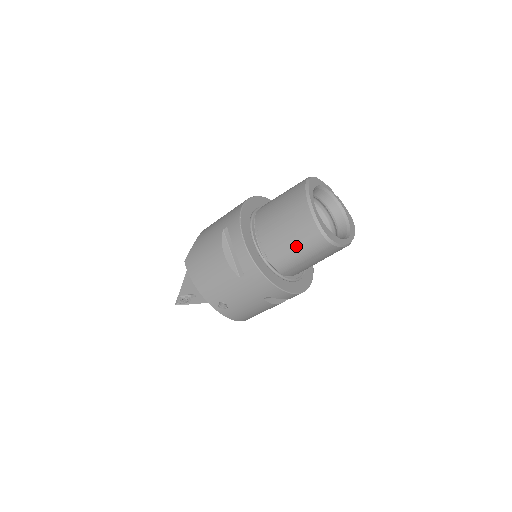
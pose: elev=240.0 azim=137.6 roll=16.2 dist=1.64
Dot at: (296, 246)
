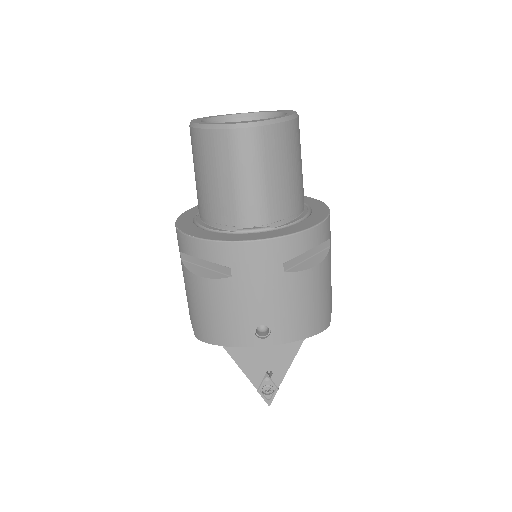
Dot at: (235, 176)
